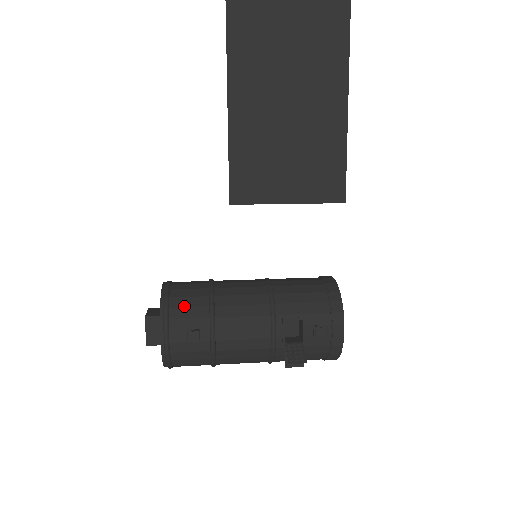
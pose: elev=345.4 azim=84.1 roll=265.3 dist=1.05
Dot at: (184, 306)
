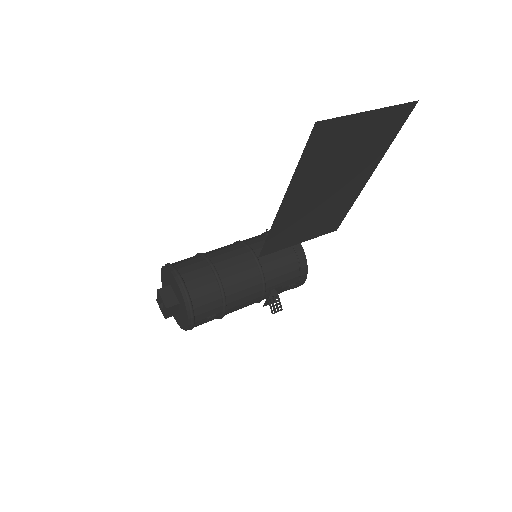
Dot at: (204, 304)
